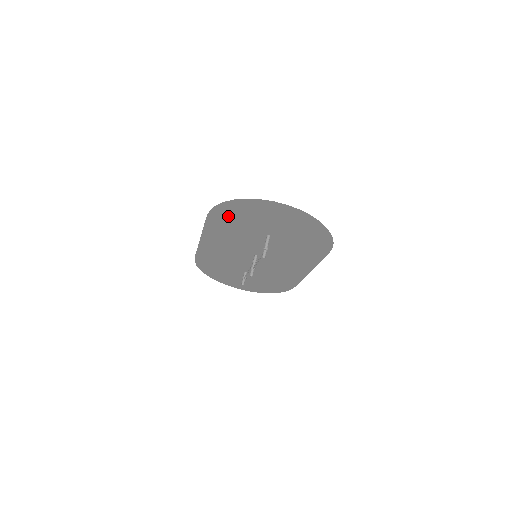
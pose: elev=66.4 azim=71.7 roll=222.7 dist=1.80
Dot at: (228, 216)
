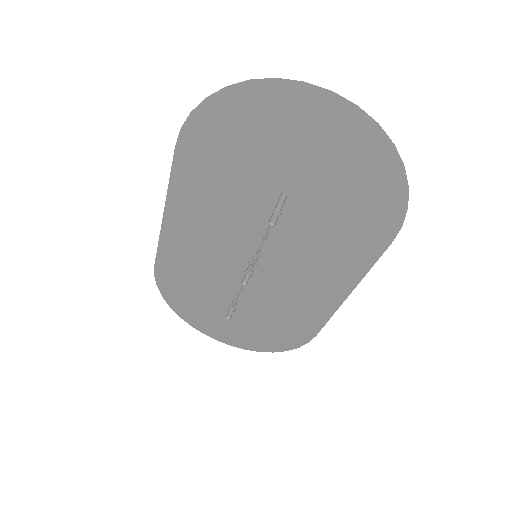
Dot at: (213, 143)
